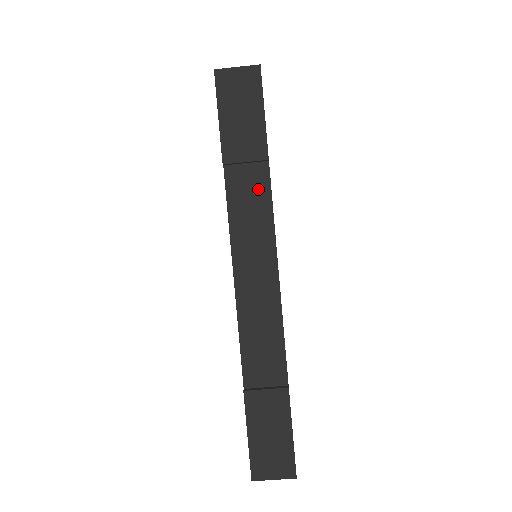
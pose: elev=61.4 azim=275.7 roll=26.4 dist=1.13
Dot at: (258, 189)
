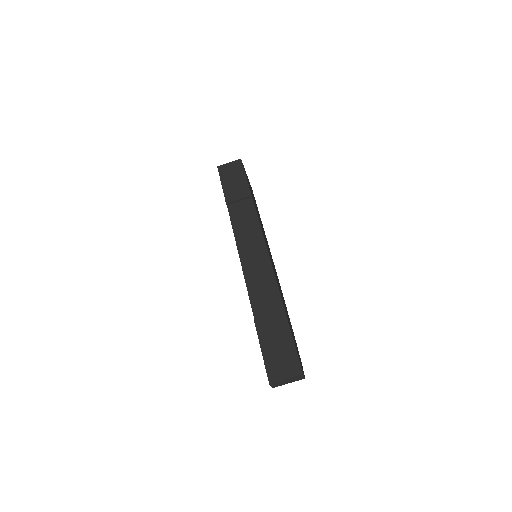
Dot at: (248, 211)
